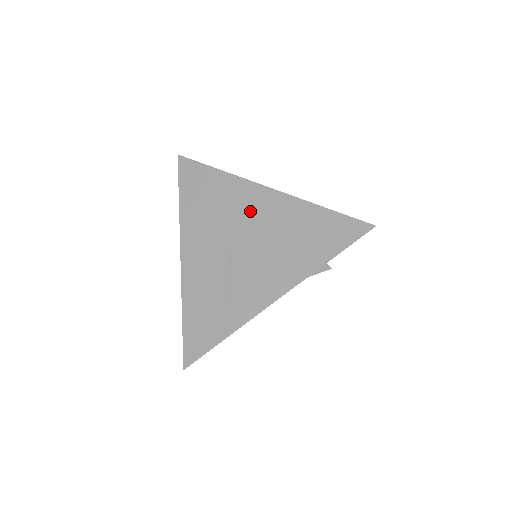
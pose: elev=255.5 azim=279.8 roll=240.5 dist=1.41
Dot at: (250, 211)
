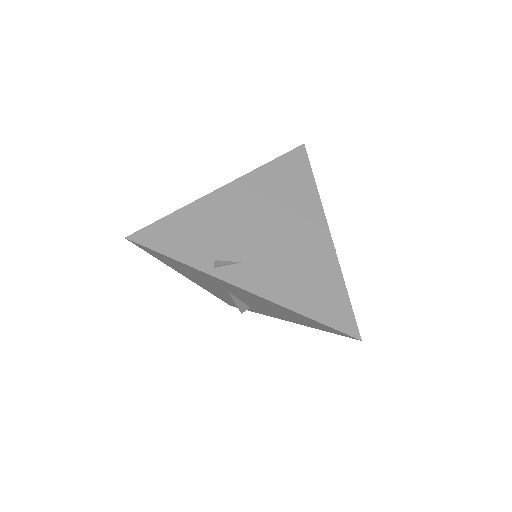
Dot at: (236, 291)
